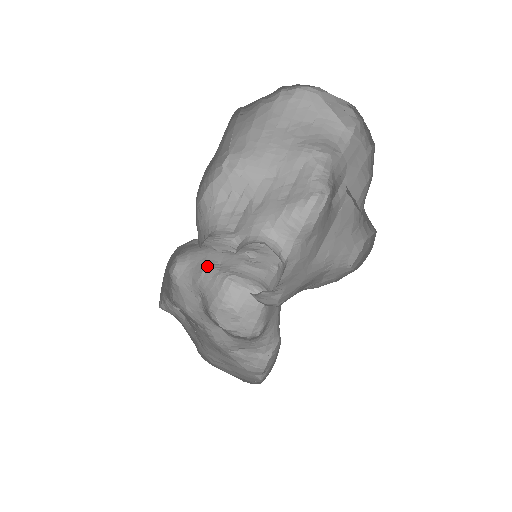
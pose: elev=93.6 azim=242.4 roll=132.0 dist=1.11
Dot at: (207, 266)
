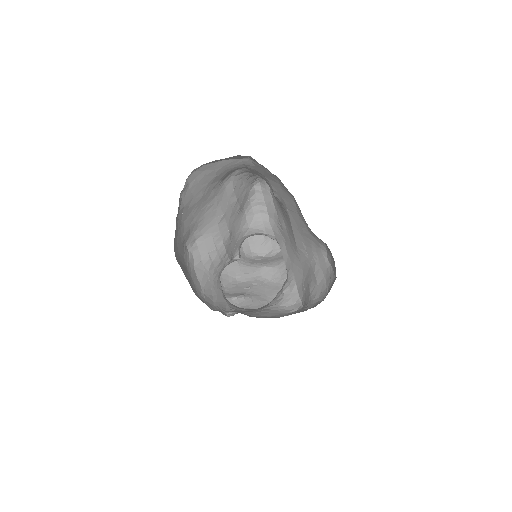
Dot at: occluded
